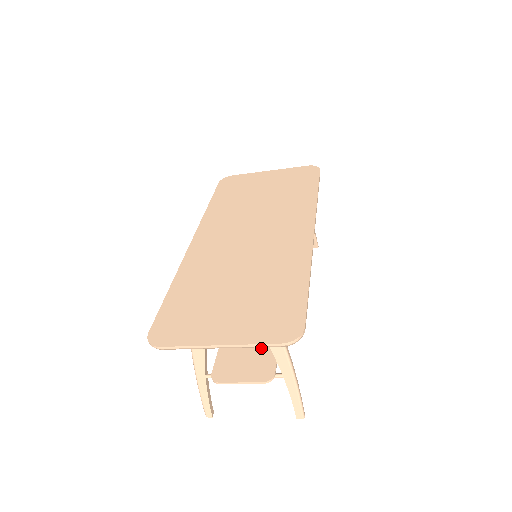
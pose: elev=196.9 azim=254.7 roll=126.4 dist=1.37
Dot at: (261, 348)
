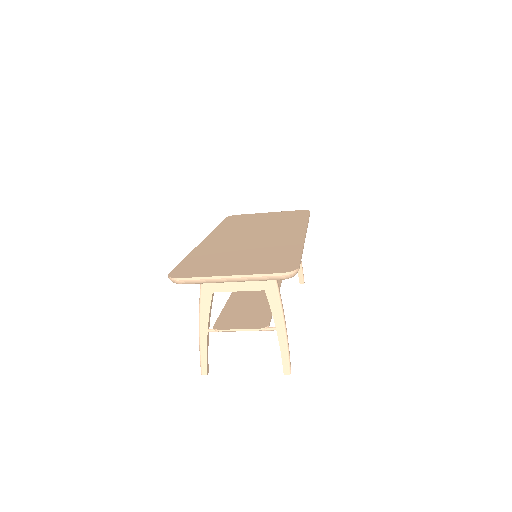
Dot at: (257, 313)
